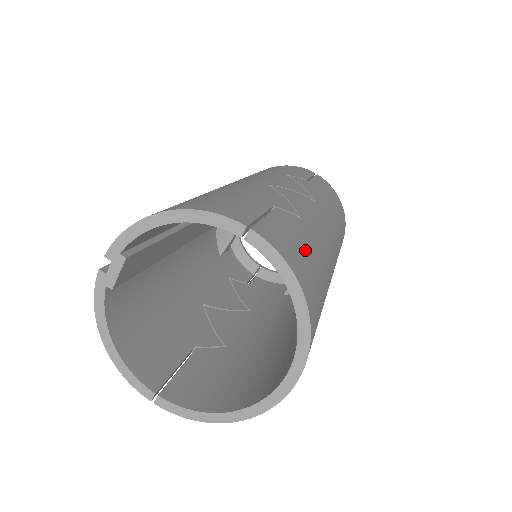
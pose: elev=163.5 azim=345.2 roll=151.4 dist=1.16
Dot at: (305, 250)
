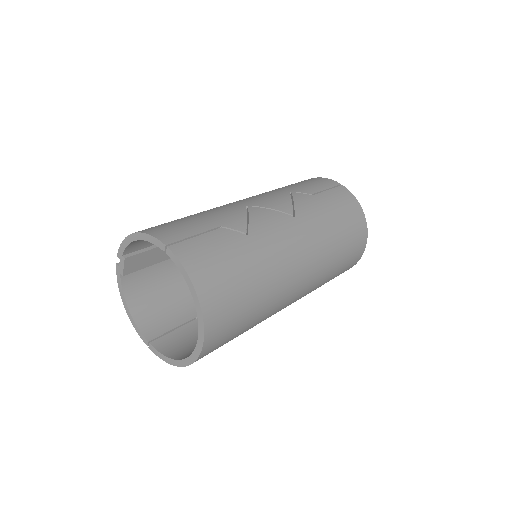
Dot at: (225, 259)
